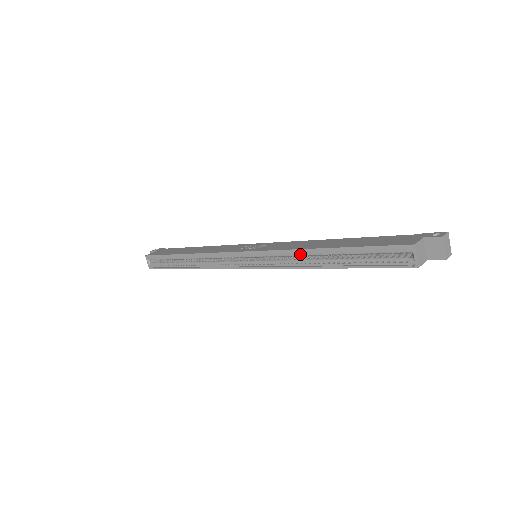
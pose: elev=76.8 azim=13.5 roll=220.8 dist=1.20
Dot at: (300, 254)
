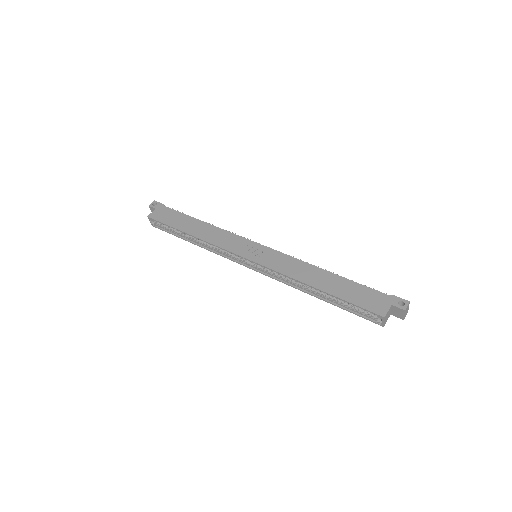
Dot at: (296, 281)
